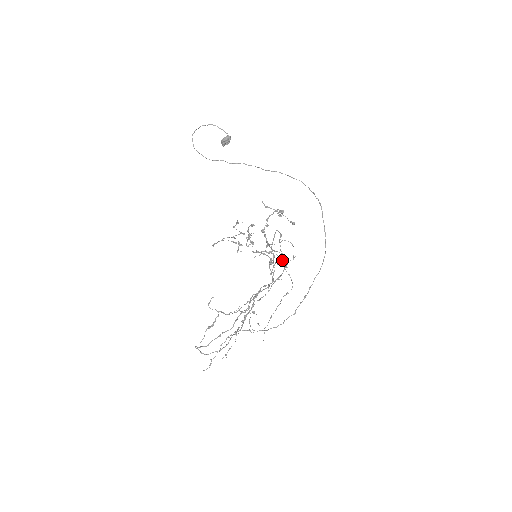
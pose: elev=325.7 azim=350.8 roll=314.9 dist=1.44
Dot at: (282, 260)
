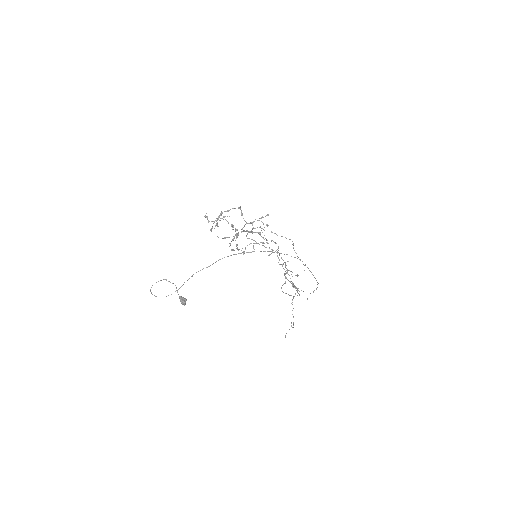
Dot at: (262, 217)
